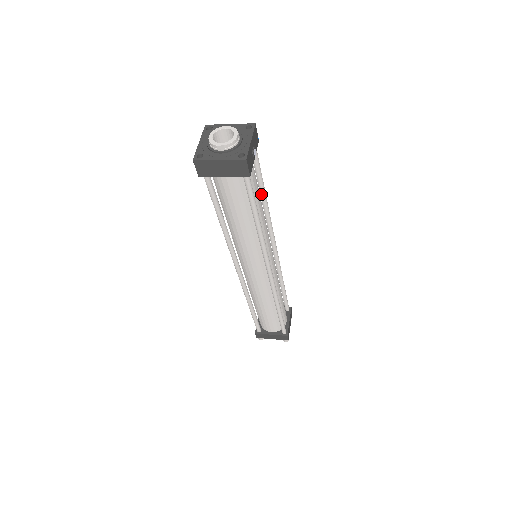
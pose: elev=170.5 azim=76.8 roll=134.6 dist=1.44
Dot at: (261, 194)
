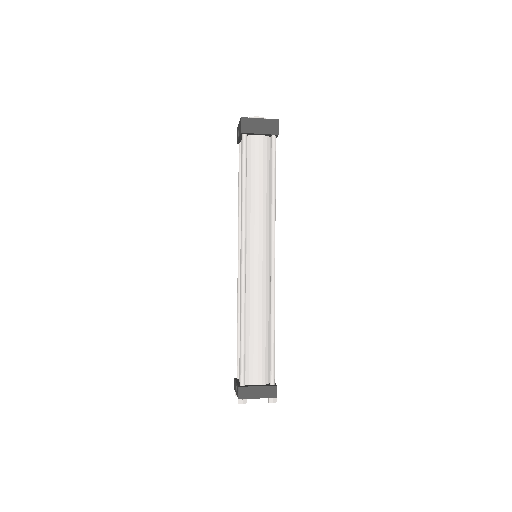
Dot at: occluded
